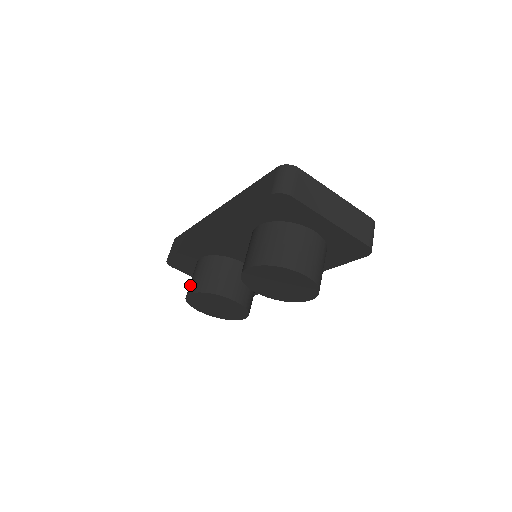
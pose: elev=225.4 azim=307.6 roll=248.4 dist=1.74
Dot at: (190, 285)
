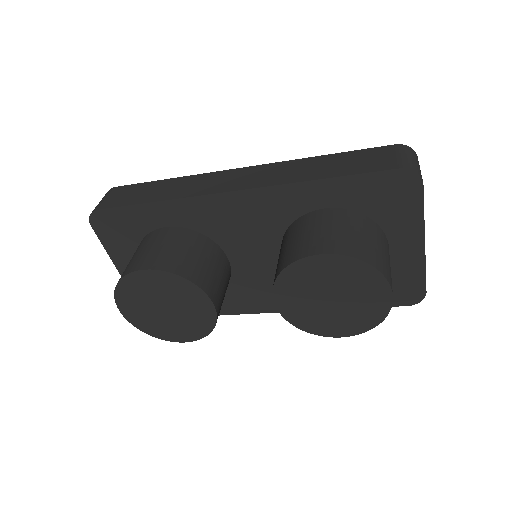
Dot at: (144, 258)
